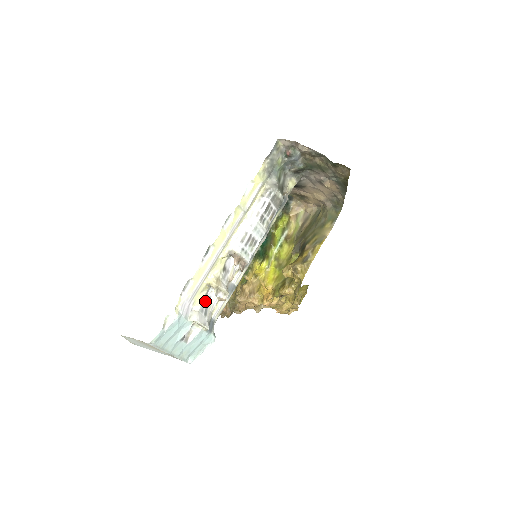
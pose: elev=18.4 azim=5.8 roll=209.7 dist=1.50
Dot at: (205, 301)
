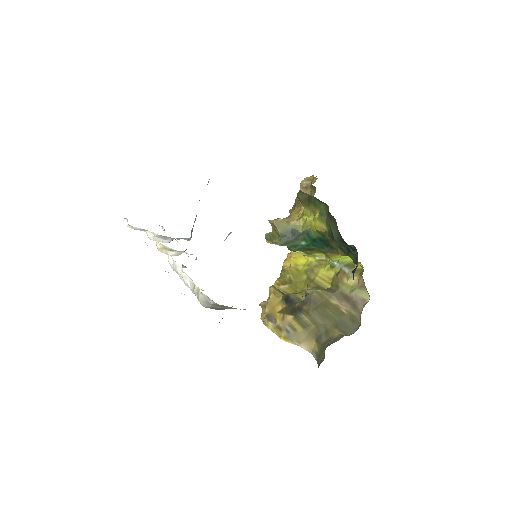
Dot at: (165, 236)
